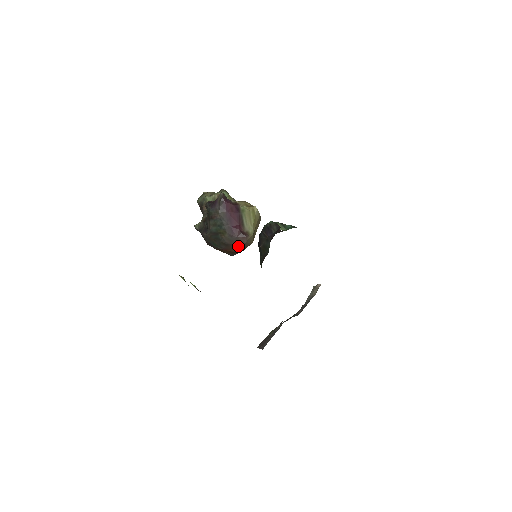
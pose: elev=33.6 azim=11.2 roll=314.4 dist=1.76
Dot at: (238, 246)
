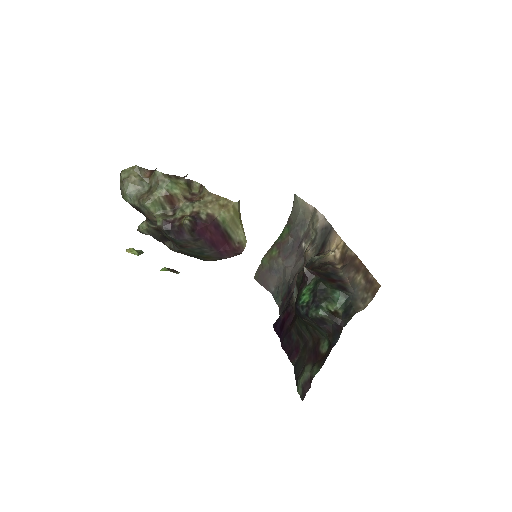
Dot at: occluded
